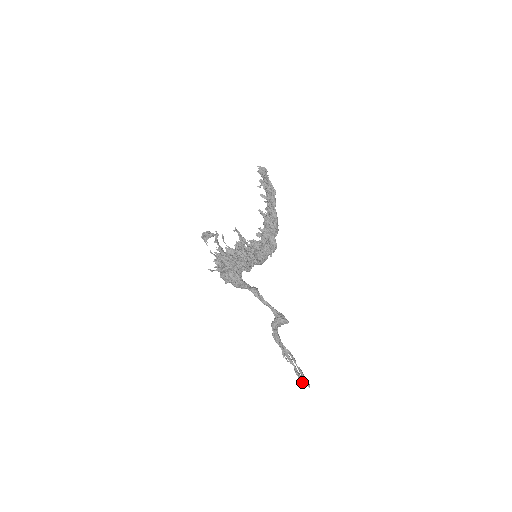
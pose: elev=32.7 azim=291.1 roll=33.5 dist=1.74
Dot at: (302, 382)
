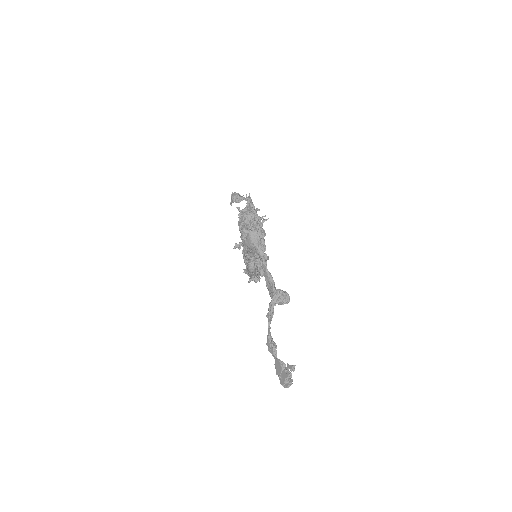
Dot at: (287, 369)
